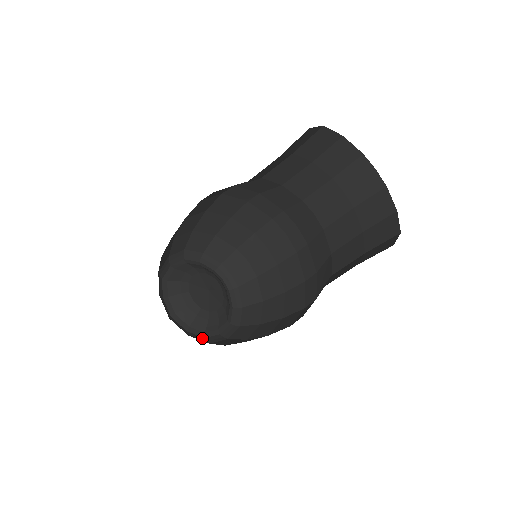
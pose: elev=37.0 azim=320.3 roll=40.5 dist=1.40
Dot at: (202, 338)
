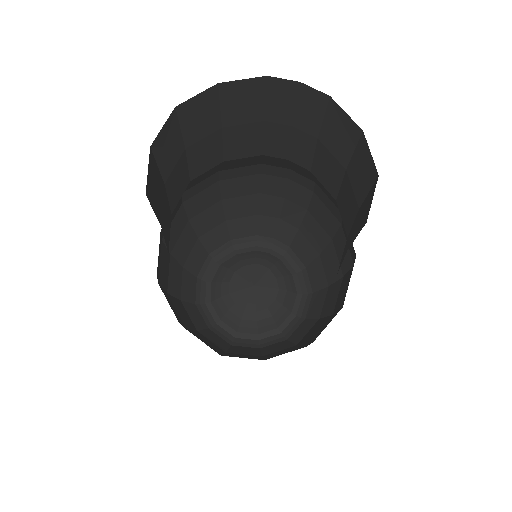
Dot at: (278, 336)
